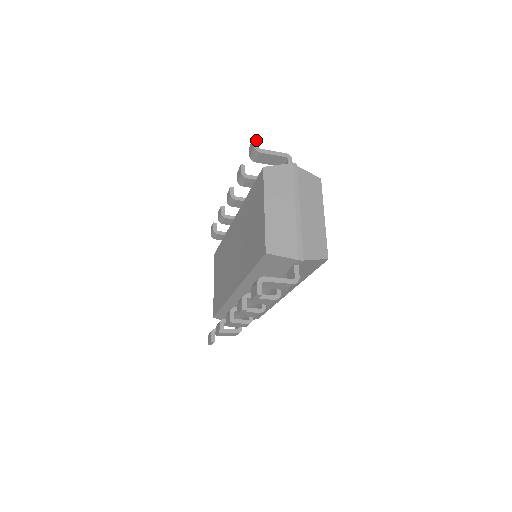
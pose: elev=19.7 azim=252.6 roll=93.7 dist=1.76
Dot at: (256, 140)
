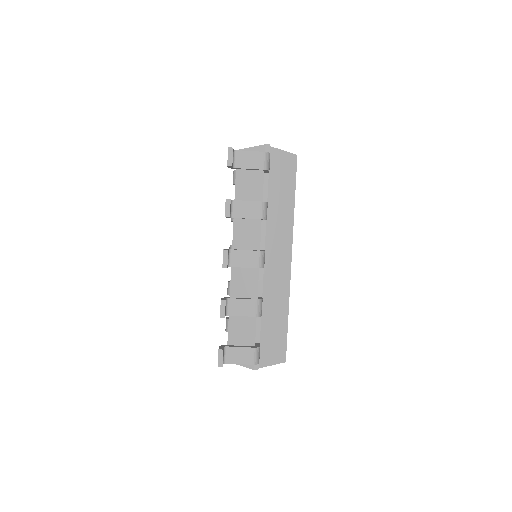
Dot at: occluded
